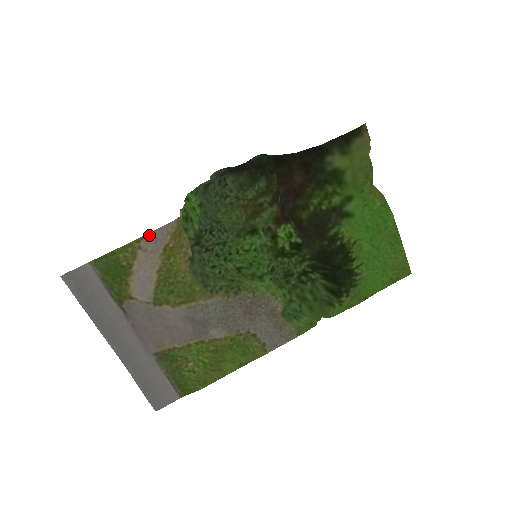
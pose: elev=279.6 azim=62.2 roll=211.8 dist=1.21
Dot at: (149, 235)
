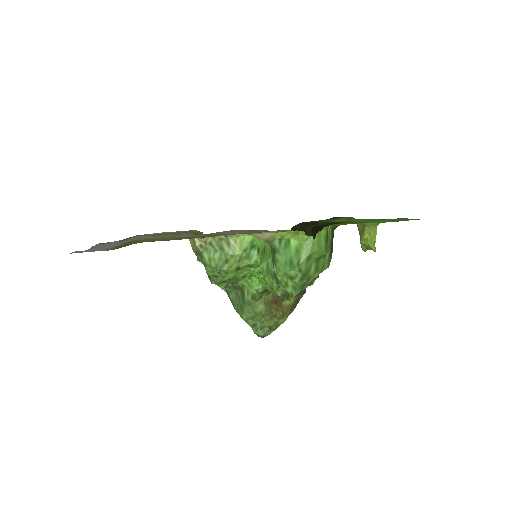
Dot at: occluded
